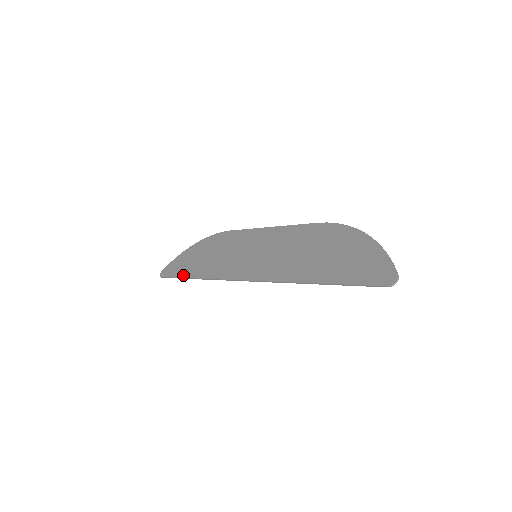
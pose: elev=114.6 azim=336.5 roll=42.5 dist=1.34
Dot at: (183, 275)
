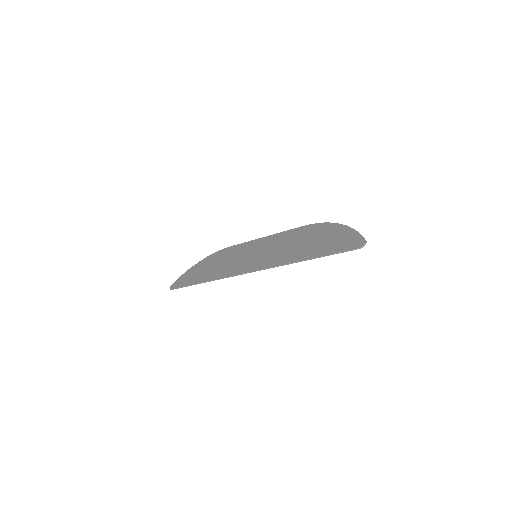
Dot at: (192, 283)
